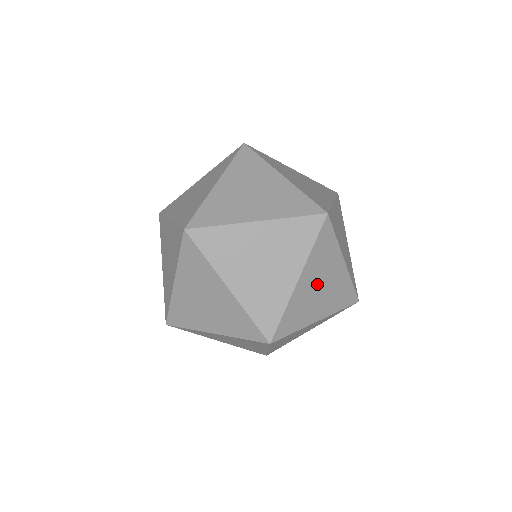
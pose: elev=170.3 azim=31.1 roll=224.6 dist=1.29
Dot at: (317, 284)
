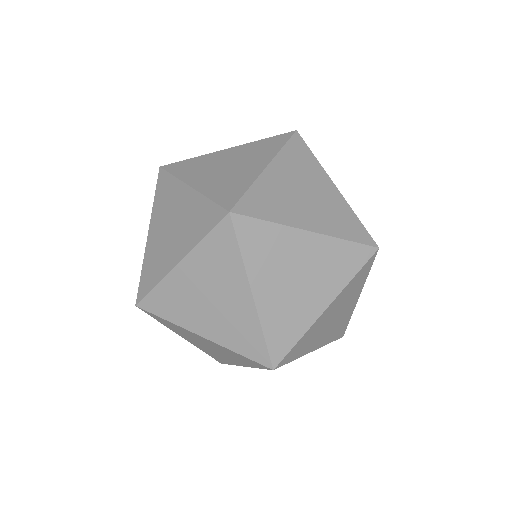
Dot at: (204, 290)
